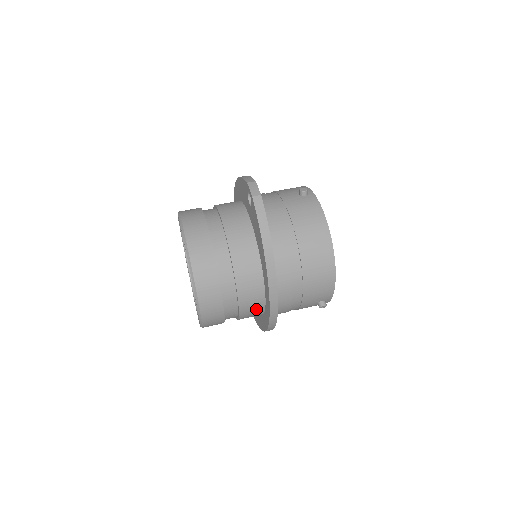
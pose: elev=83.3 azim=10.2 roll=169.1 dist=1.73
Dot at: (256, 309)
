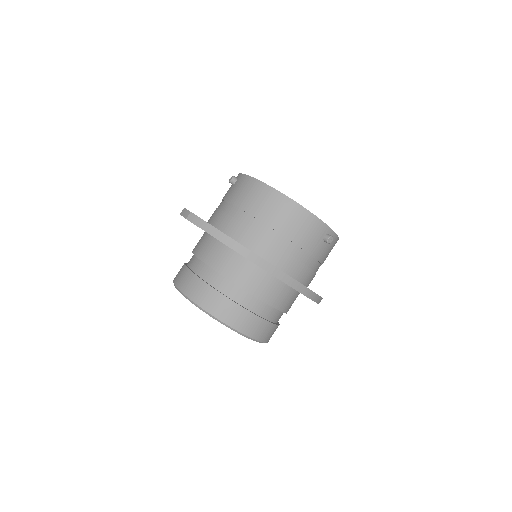
Dot at: (280, 291)
